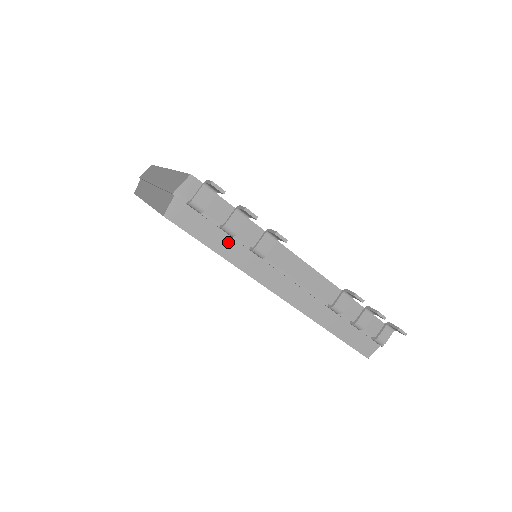
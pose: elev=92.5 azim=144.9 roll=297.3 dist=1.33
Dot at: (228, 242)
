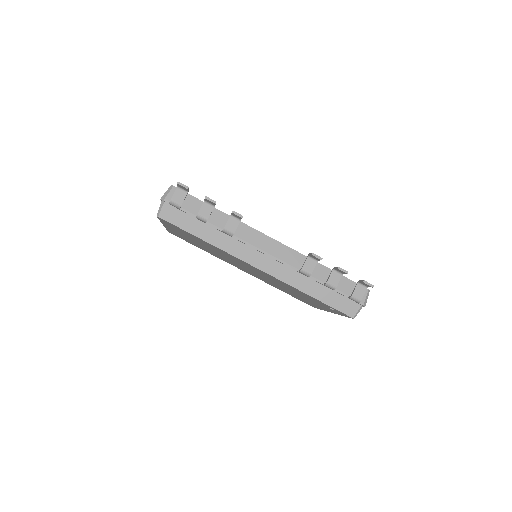
Dot at: (205, 228)
